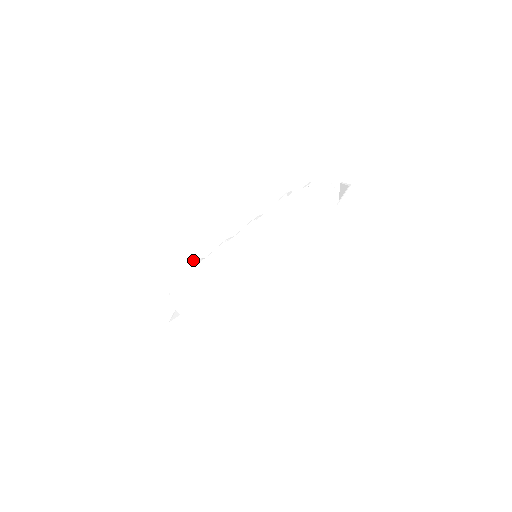
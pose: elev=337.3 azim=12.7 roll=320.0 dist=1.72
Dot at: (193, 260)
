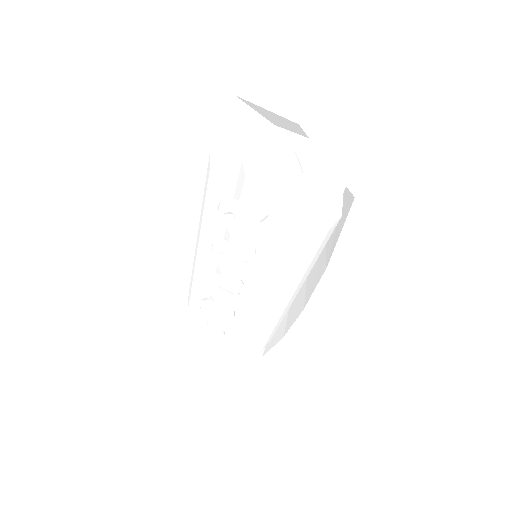
Dot at: (188, 306)
